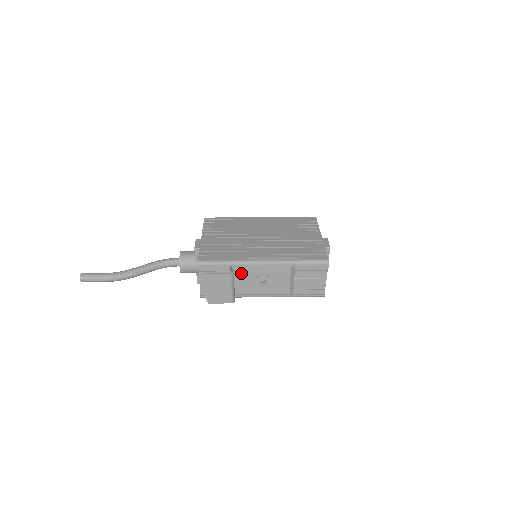
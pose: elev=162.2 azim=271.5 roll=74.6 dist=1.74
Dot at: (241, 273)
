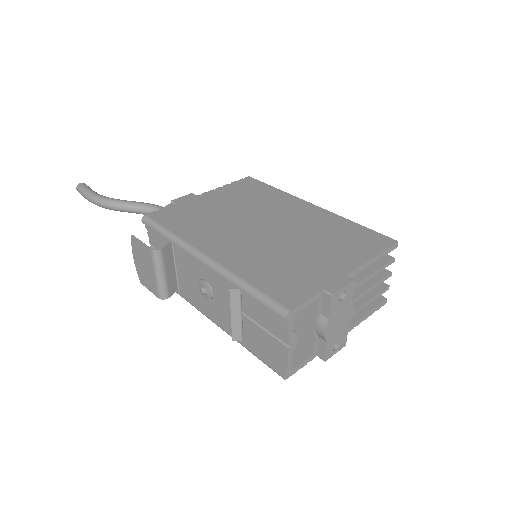
Dot at: (184, 261)
